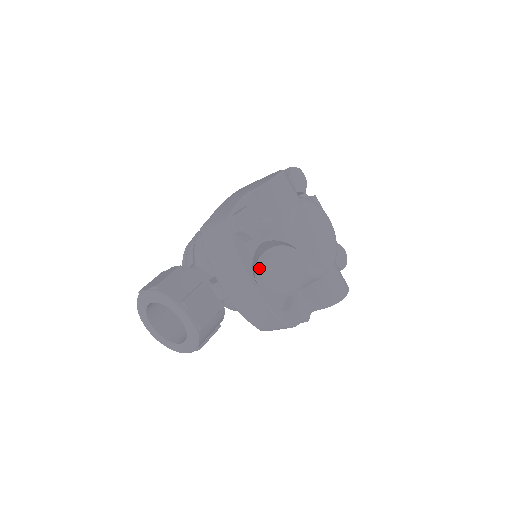
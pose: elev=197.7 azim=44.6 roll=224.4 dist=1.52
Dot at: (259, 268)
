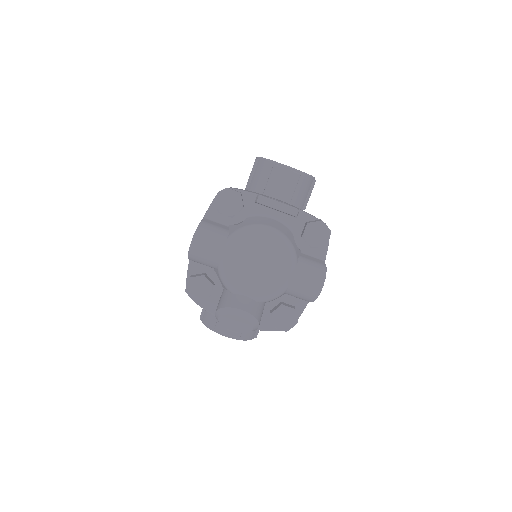
Dot at: (220, 324)
